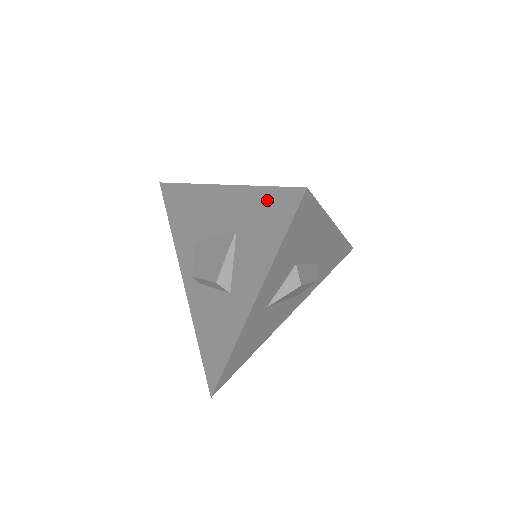
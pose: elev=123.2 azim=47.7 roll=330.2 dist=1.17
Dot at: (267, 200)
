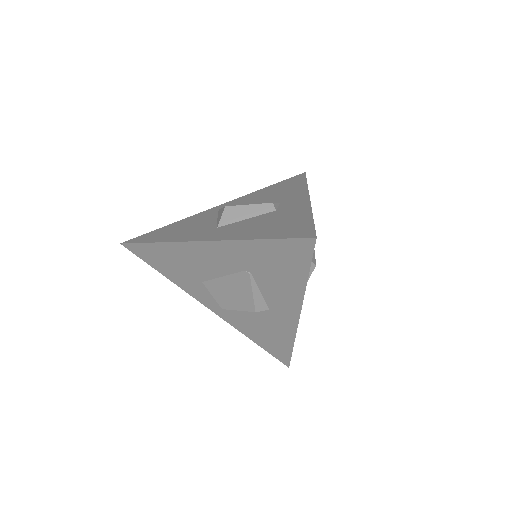
Dot at: (274, 249)
